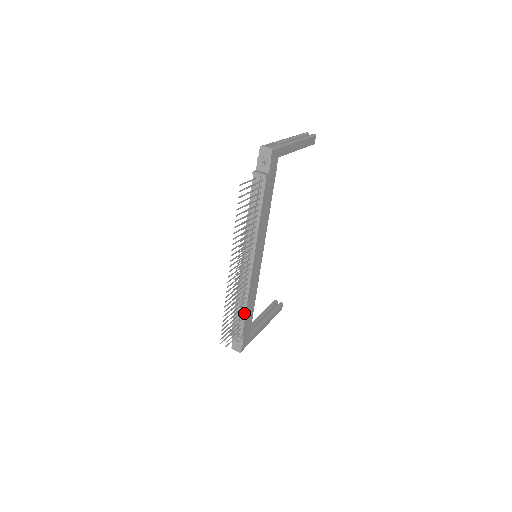
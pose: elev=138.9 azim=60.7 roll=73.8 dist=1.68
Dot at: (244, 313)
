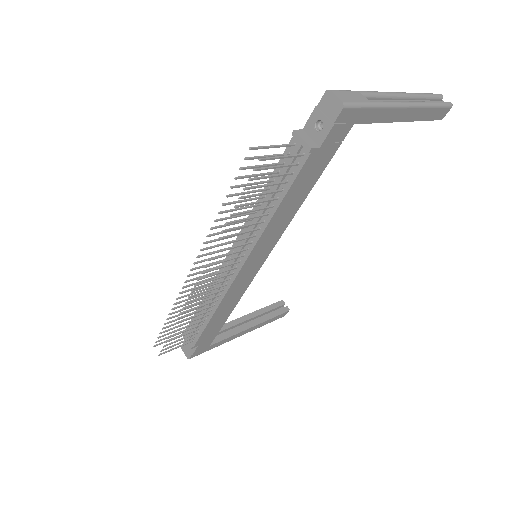
Dot at: (206, 322)
